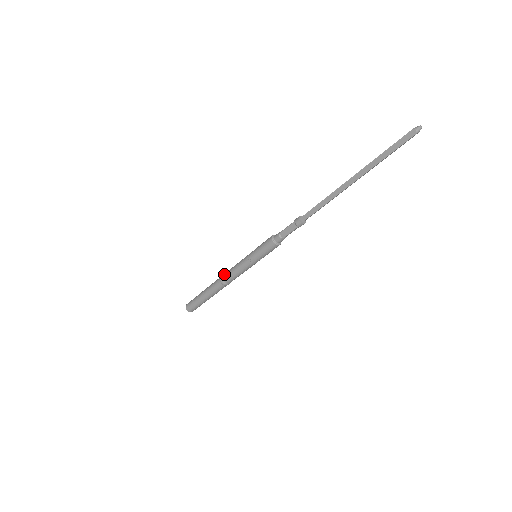
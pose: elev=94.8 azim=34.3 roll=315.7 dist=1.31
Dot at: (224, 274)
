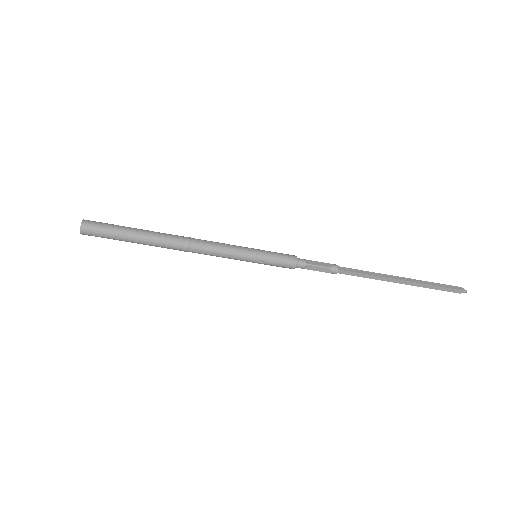
Dot at: occluded
